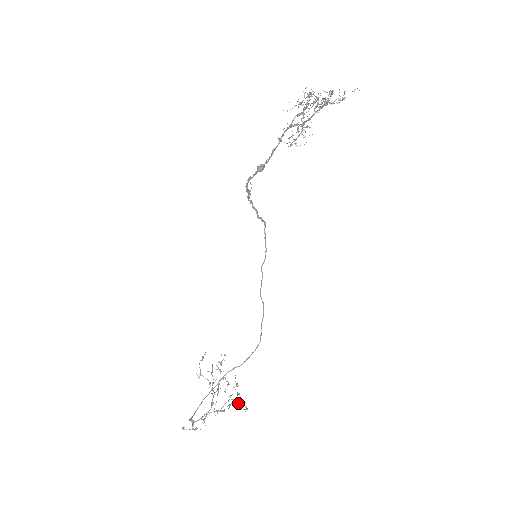
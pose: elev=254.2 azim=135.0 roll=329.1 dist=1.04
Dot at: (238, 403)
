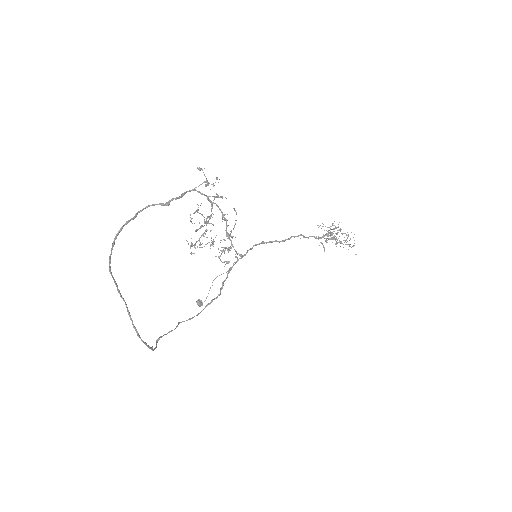
Dot at: occluded
